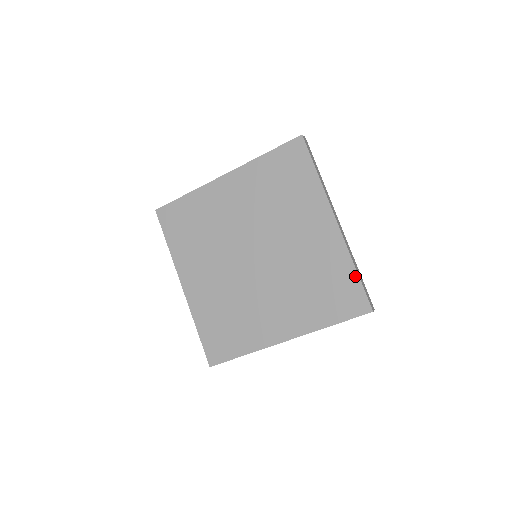
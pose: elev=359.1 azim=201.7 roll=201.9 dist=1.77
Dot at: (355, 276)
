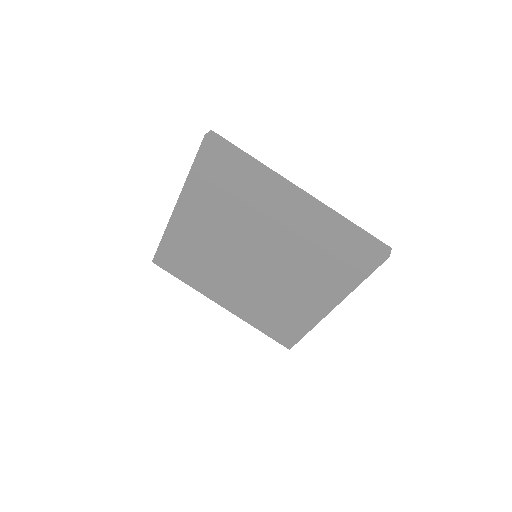
Dot at: (351, 235)
